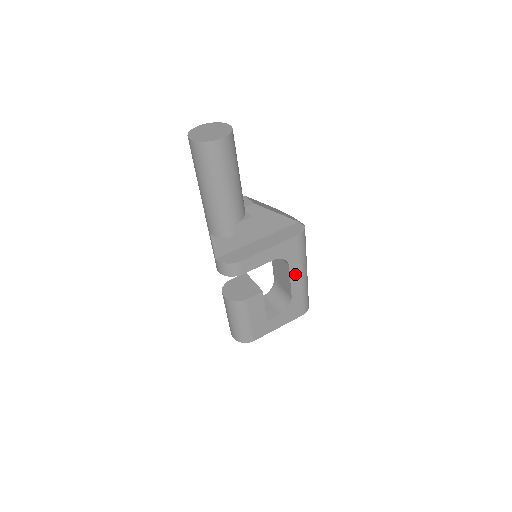
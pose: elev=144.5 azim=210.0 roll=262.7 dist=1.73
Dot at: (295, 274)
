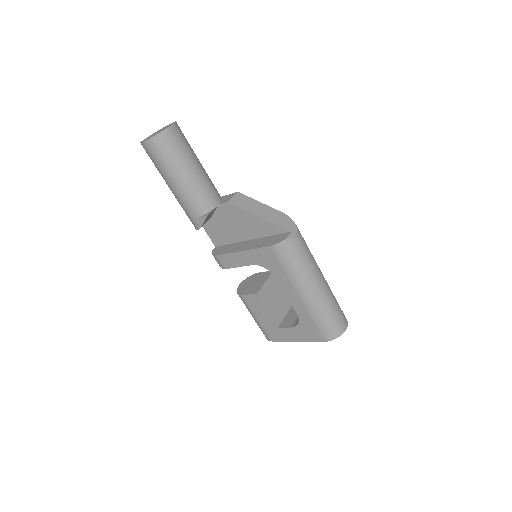
Dot at: (289, 289)
